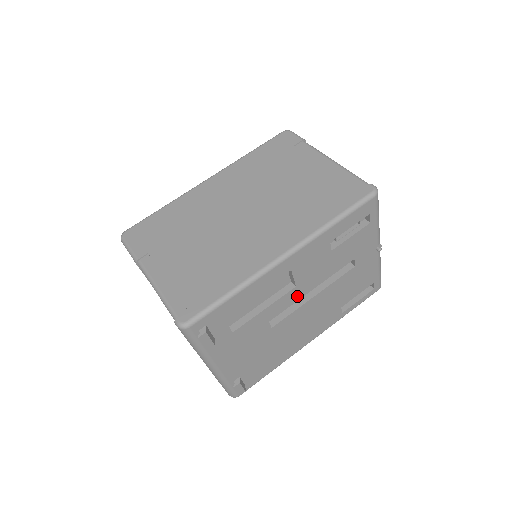
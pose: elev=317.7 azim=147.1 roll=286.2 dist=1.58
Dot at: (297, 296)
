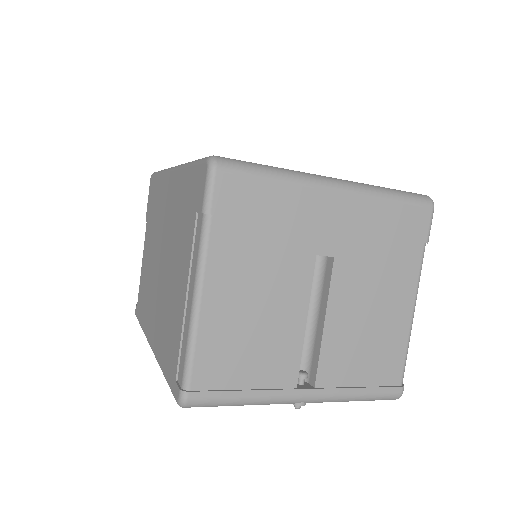
Dot at: occluded
